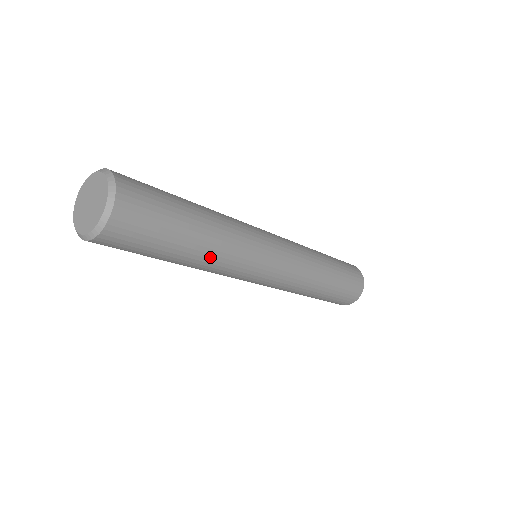
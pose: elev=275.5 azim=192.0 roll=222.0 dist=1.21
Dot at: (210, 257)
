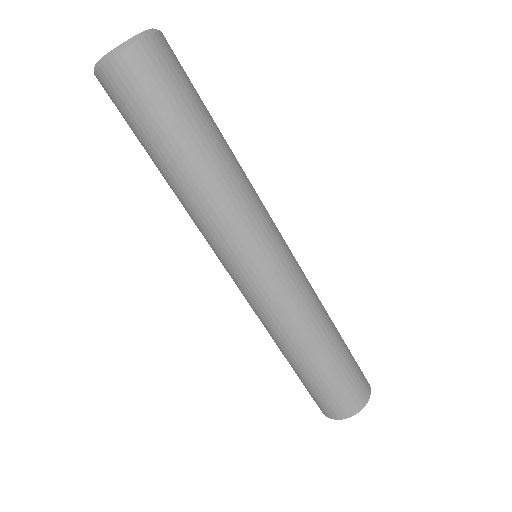
Dot at: (191, 192)
